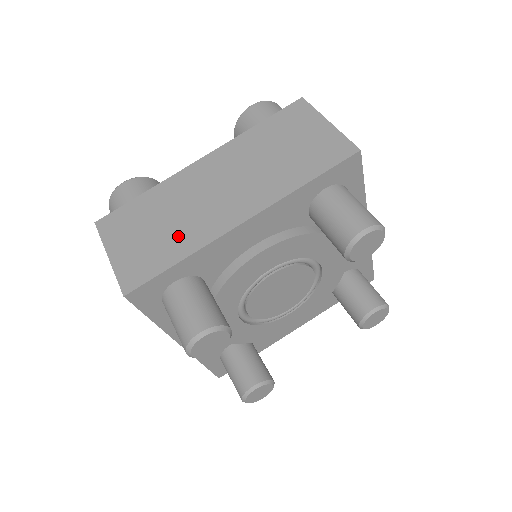
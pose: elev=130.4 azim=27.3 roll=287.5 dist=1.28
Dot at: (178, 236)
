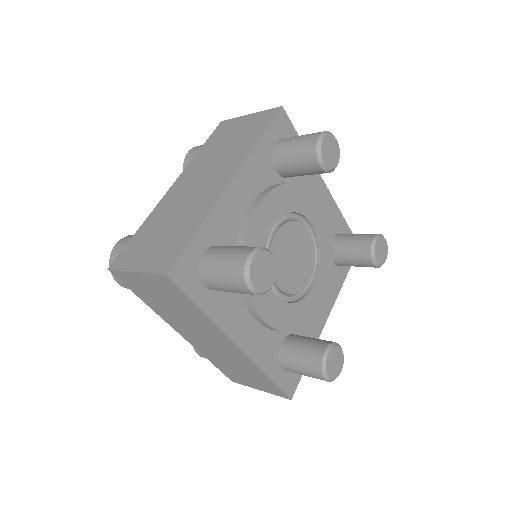
Dot at: occluded
